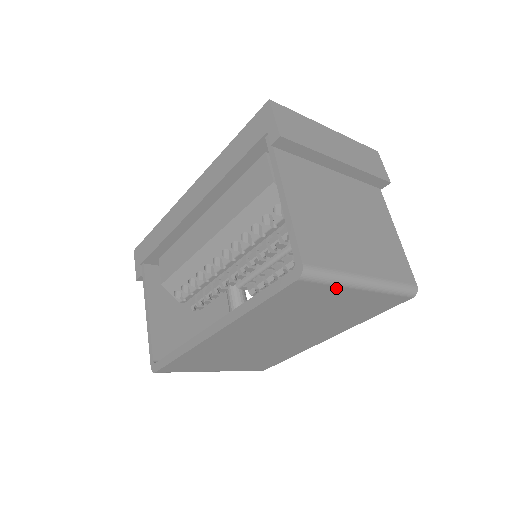
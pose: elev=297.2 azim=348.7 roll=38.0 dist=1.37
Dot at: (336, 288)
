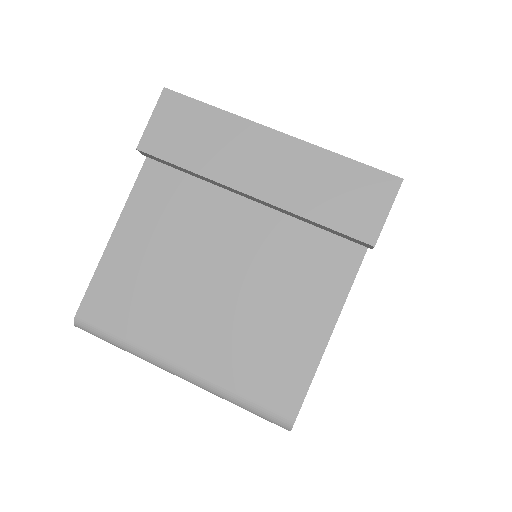
Dot at: occluded
